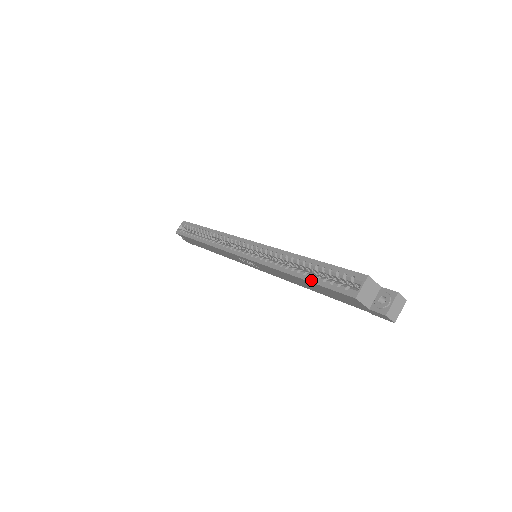
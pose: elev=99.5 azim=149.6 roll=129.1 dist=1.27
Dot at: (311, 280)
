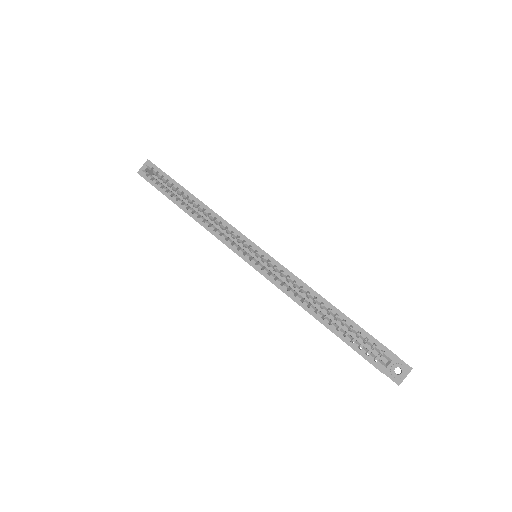
Dot at: (337, 334)
